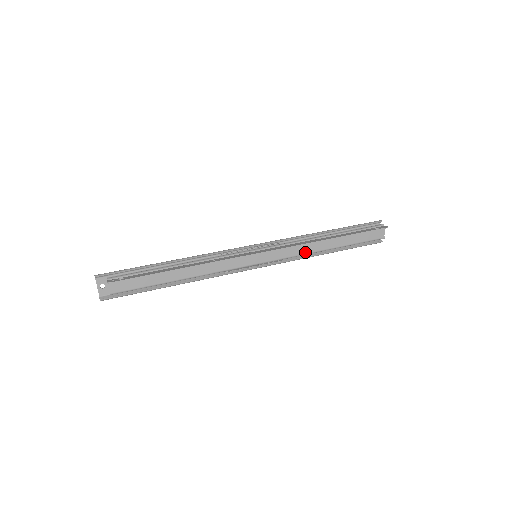
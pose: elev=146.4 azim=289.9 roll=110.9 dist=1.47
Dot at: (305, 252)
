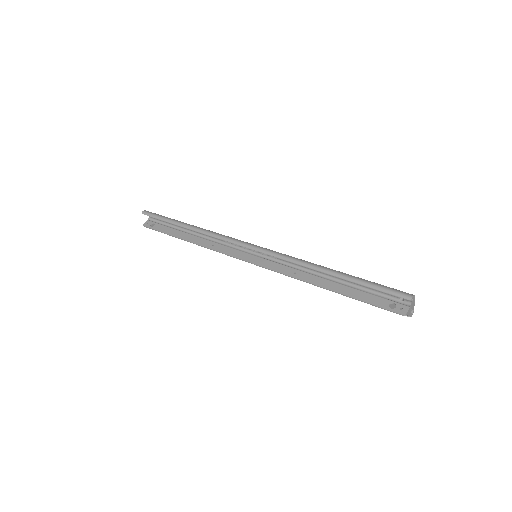
Dot at: occluded
